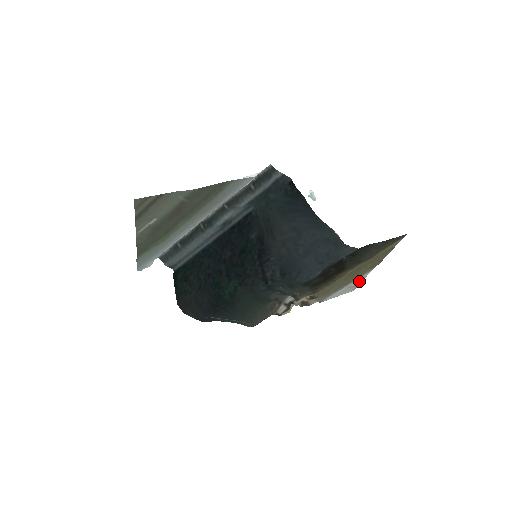
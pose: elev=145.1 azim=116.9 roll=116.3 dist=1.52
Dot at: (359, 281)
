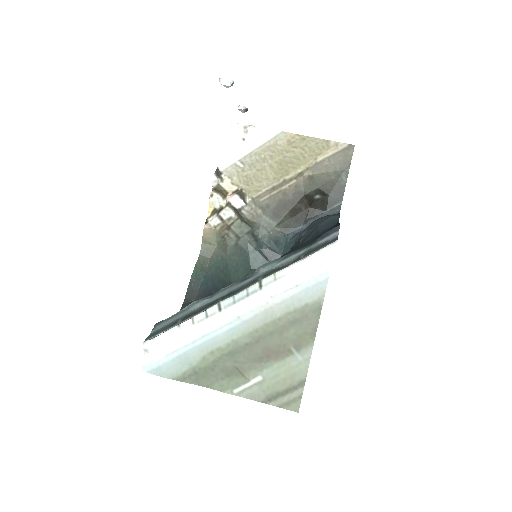
Dot at: (252, 130)
